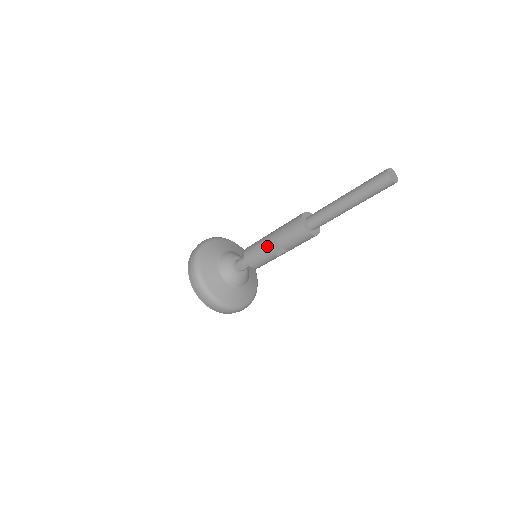
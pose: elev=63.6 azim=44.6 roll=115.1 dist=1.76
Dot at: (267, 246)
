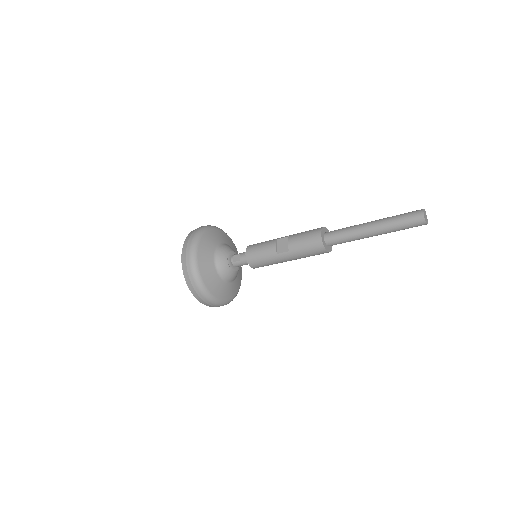
Dot at: (276, 239)
